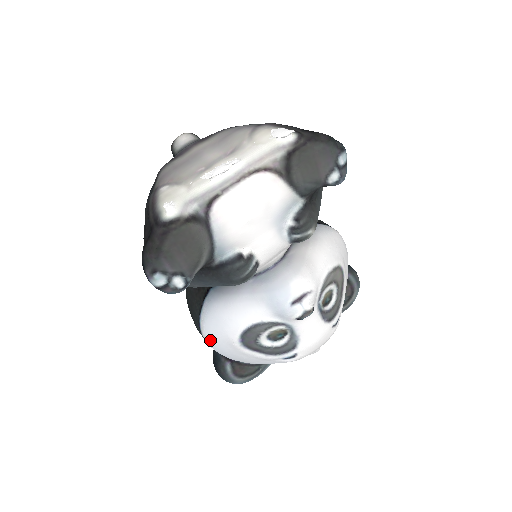
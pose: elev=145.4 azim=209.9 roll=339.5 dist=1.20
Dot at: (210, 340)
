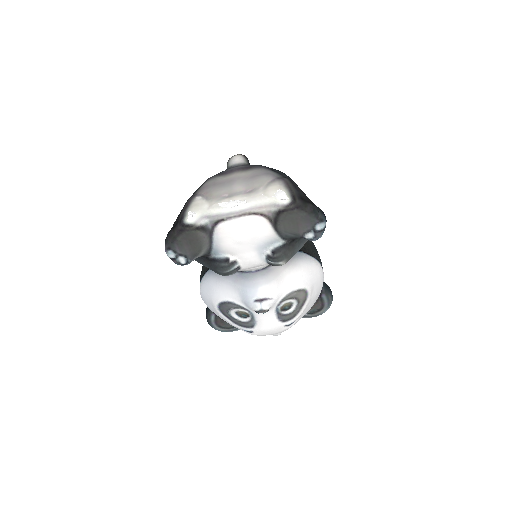
Dot at: (202, 296)
